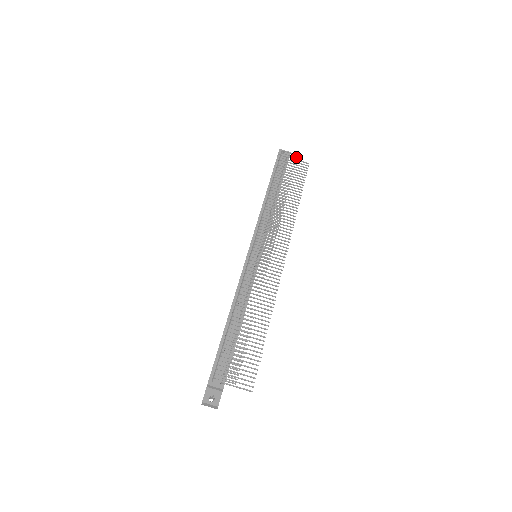
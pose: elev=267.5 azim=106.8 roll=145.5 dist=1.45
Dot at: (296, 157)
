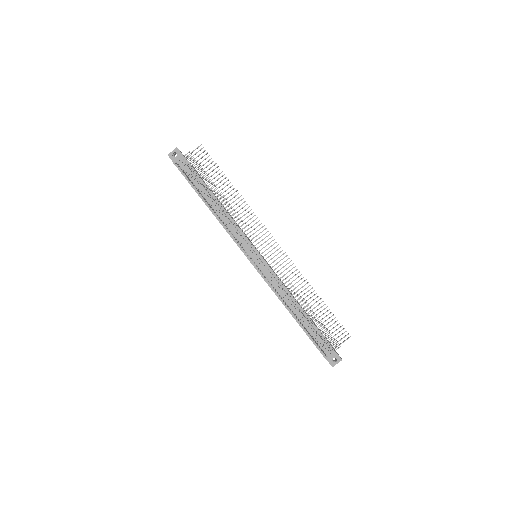
Dot at: occluded
